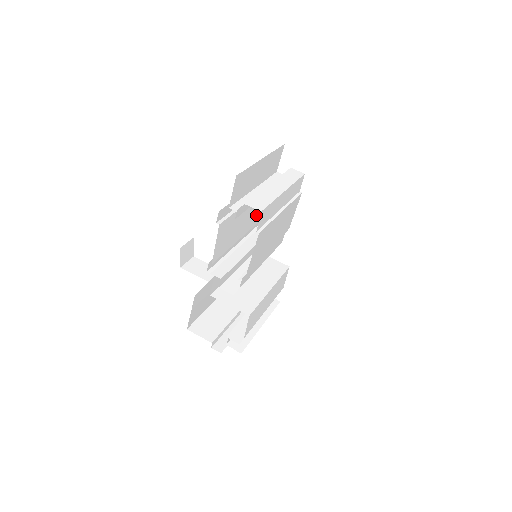
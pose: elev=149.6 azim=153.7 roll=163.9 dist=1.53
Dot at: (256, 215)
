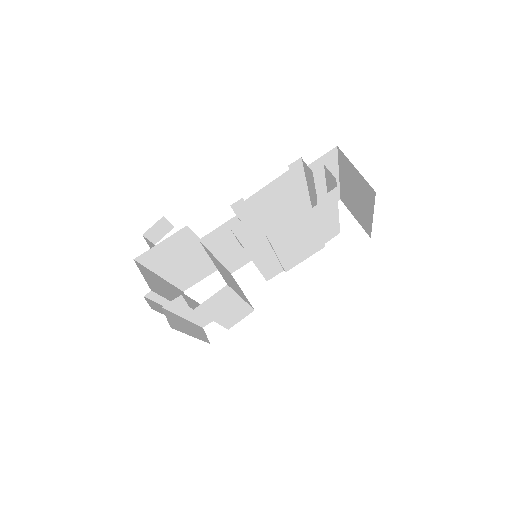
Dot at: occluded
